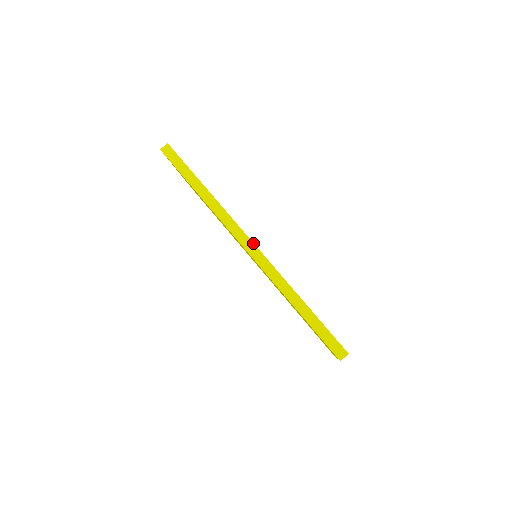
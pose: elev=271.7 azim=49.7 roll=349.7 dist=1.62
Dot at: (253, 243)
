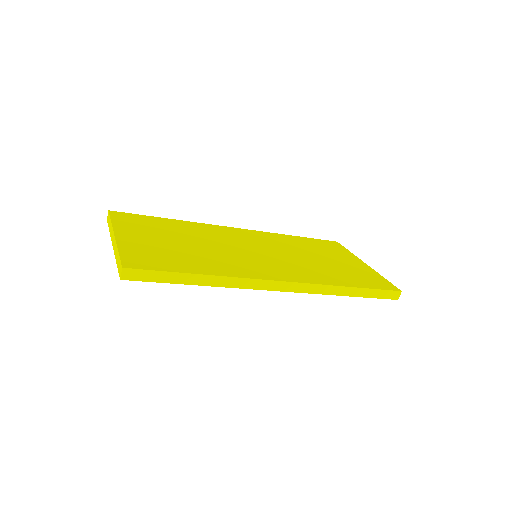
Dot at: (285, 282)
